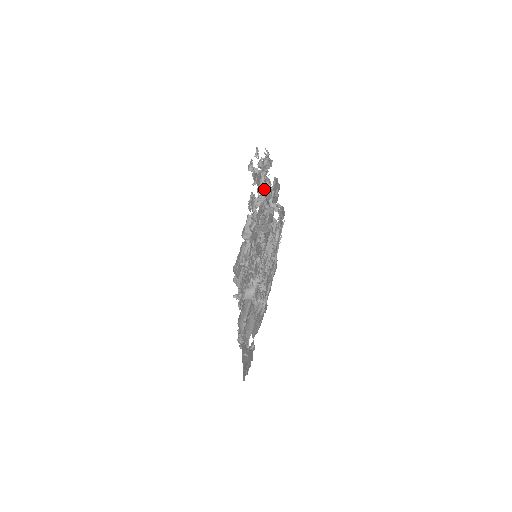
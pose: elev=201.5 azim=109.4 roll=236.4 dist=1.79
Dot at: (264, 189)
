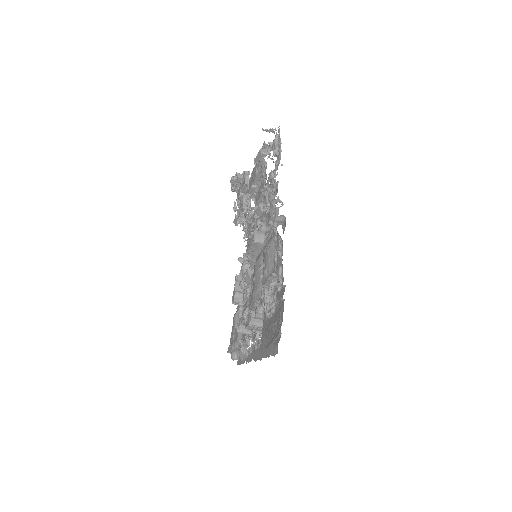
Dot at: occluded
